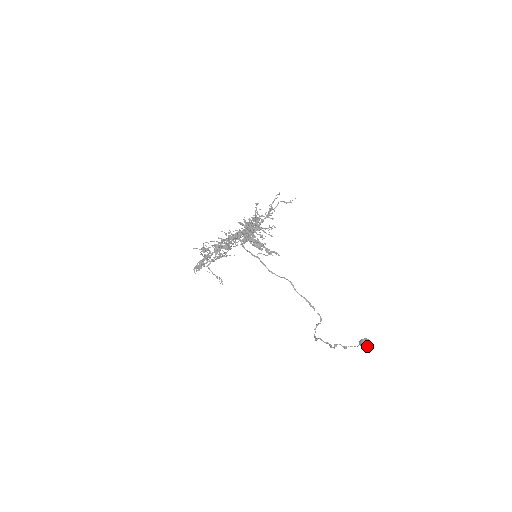
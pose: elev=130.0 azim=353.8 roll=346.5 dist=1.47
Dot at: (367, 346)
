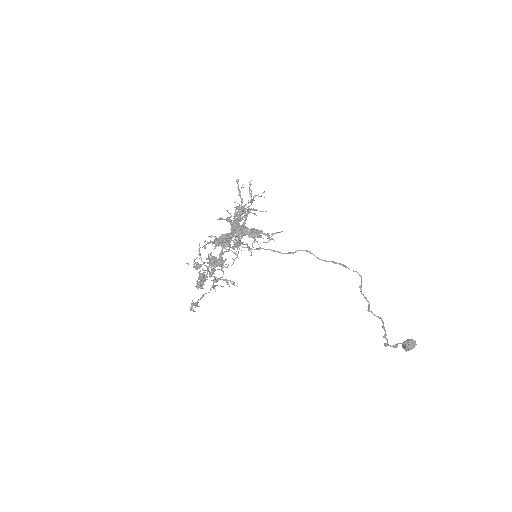
Dot at: (413, 344)
